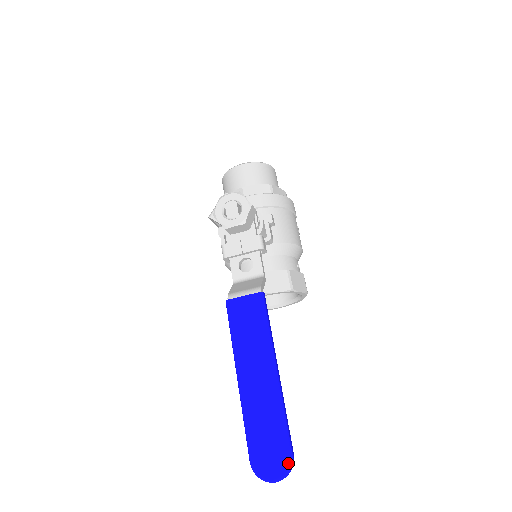
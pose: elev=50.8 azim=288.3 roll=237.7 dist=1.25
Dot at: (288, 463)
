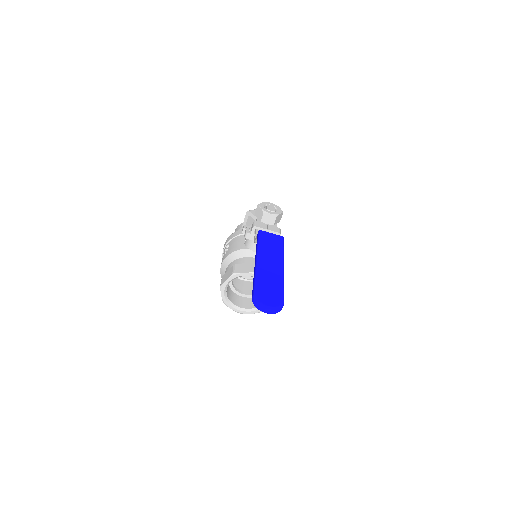
Dot at: (281, 303)
